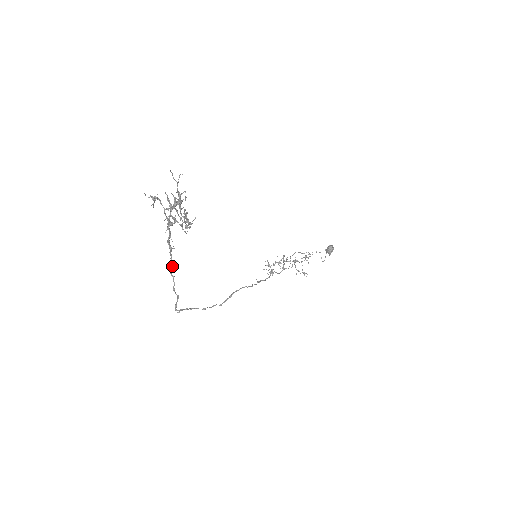
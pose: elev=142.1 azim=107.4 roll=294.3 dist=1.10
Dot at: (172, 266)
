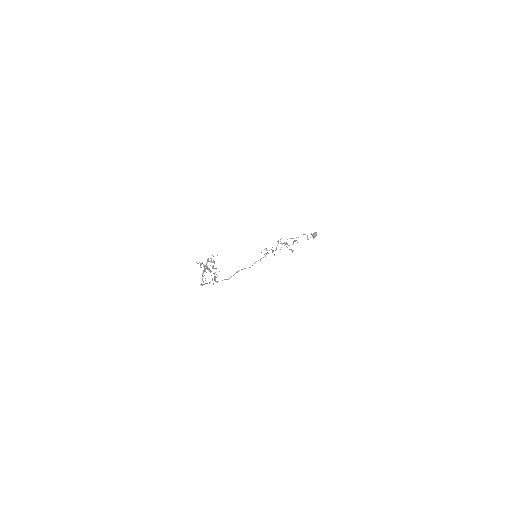
Dot at: occluded
